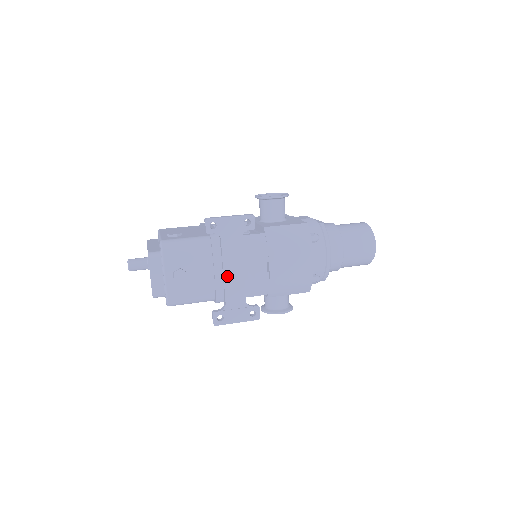
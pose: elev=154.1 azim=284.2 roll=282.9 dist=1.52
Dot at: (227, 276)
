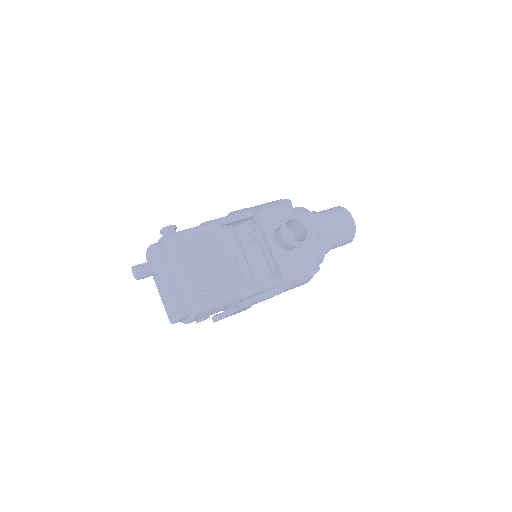
Dot at: occluded
